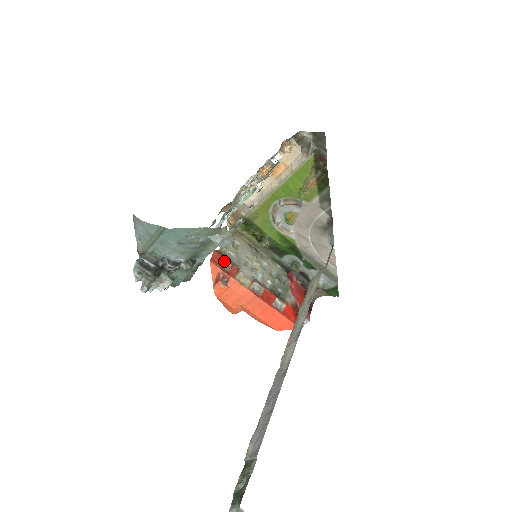
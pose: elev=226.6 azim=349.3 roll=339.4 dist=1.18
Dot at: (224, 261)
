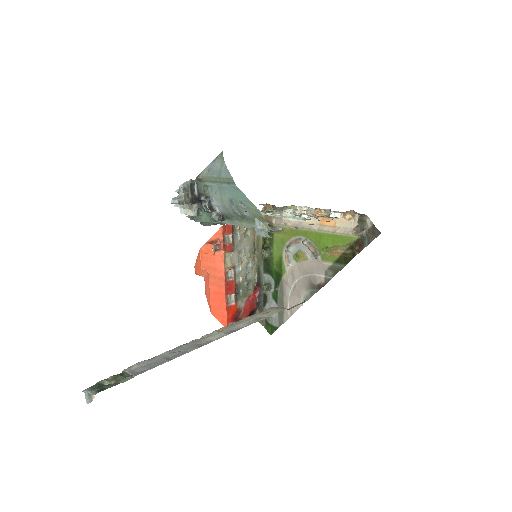
Dot at: (230, 236)
